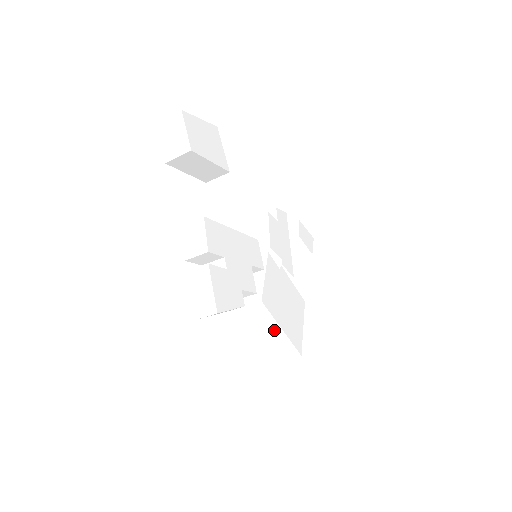
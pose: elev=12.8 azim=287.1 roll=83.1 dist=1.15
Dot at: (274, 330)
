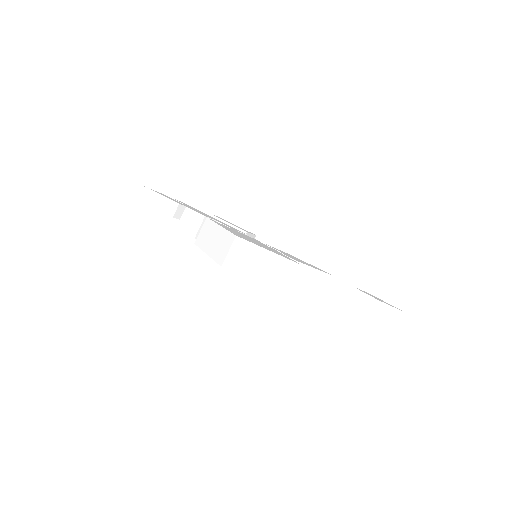
Dot at: (216, 232)
